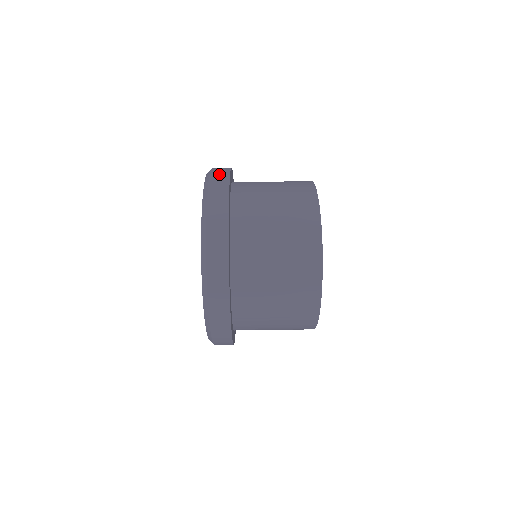
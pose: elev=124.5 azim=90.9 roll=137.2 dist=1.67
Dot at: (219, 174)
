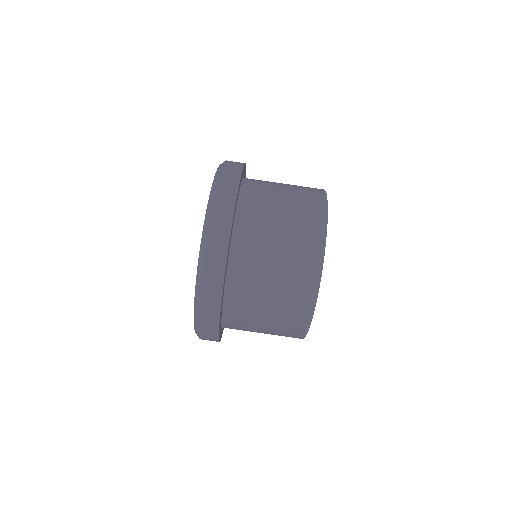
Dot at: (215, 251)
